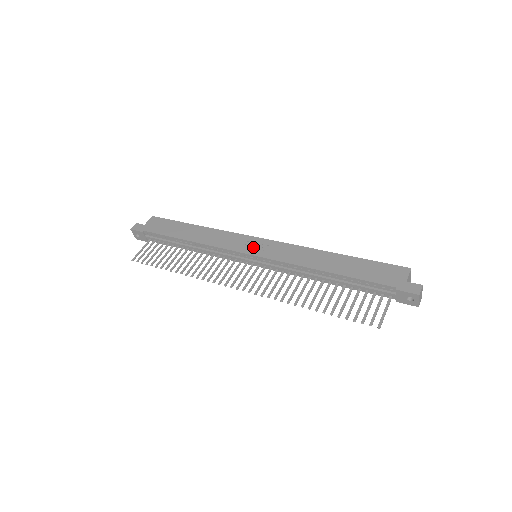
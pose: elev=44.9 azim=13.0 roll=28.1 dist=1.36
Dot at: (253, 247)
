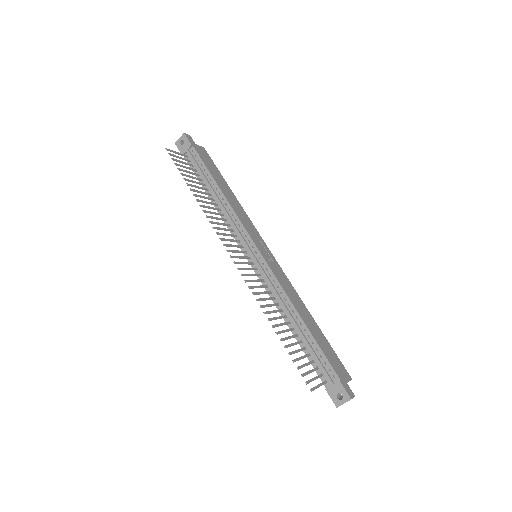
Dot at: (263, 249)
